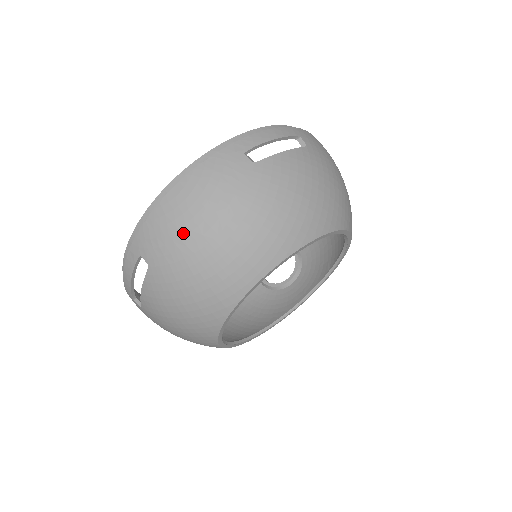
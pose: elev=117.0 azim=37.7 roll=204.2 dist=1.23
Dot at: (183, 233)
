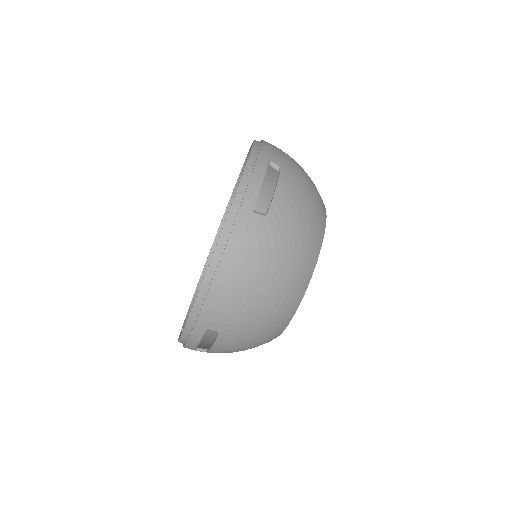
Dot at: (243, 300)
